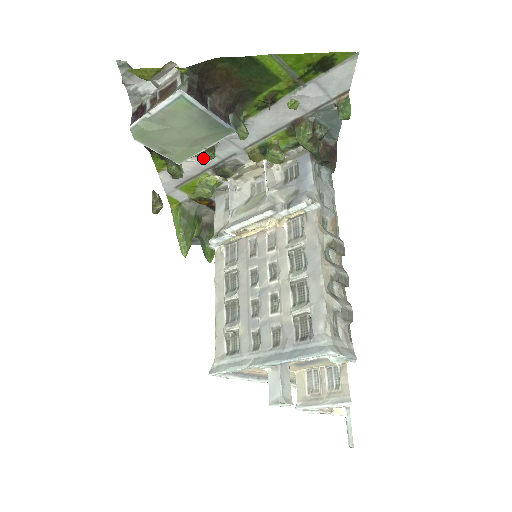
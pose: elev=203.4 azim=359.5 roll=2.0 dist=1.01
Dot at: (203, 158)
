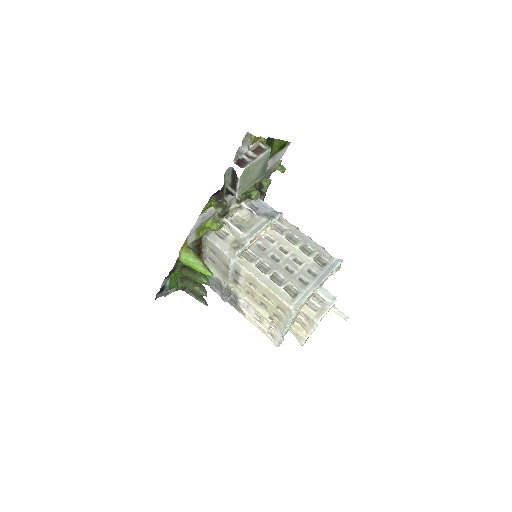
Dot at: (242, 195)
